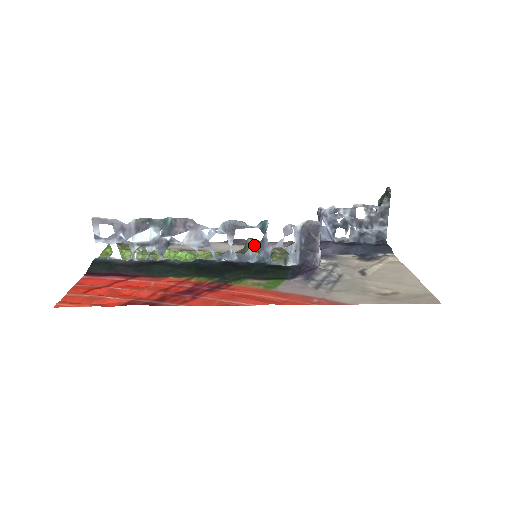
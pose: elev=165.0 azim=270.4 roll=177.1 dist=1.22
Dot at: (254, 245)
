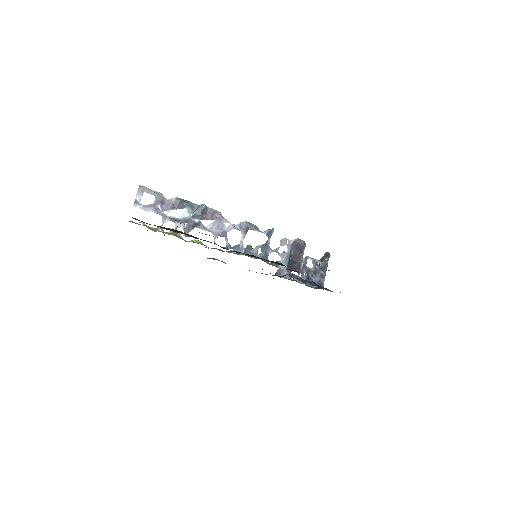
Dot at: (258, 246)
